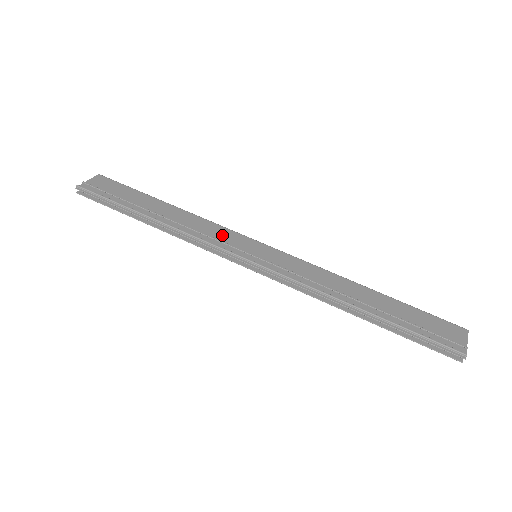
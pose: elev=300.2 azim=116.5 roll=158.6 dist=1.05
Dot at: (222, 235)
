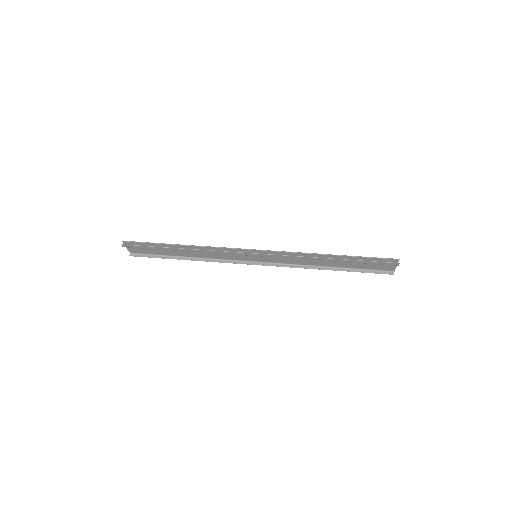
Dot at: (229, 255)
